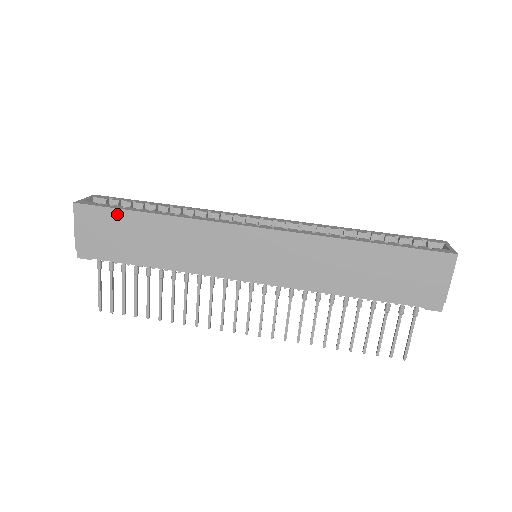
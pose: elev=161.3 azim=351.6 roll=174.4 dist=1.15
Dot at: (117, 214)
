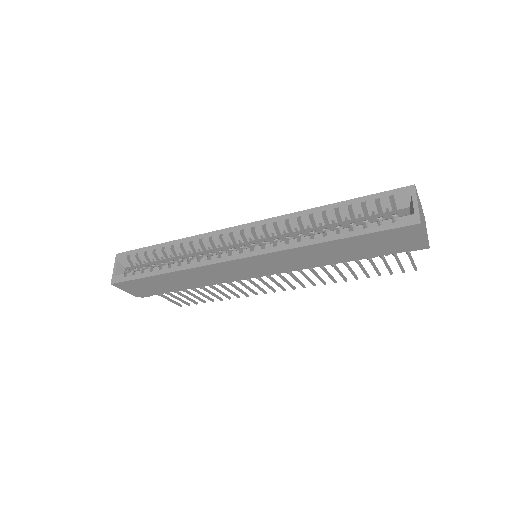
Dot at: (142, 280)
